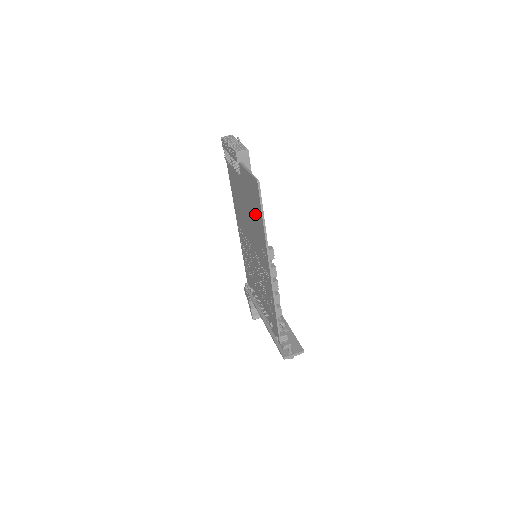
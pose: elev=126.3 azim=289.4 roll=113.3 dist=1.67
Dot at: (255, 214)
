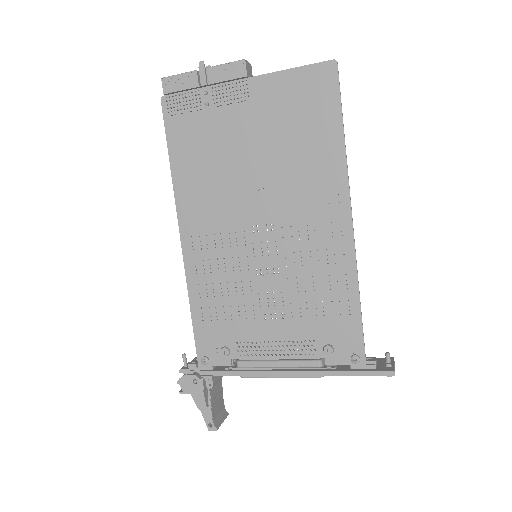
Dot at: (305, 136)
